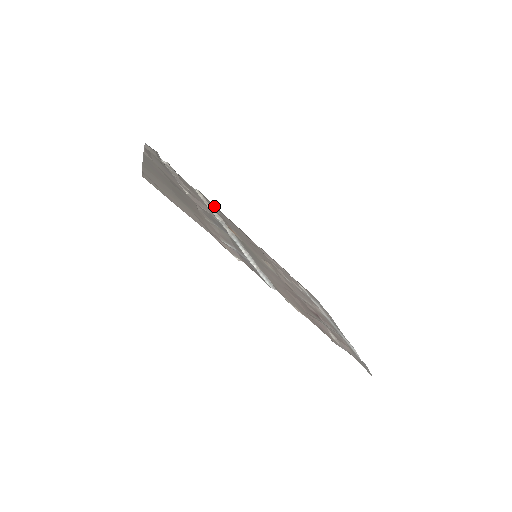
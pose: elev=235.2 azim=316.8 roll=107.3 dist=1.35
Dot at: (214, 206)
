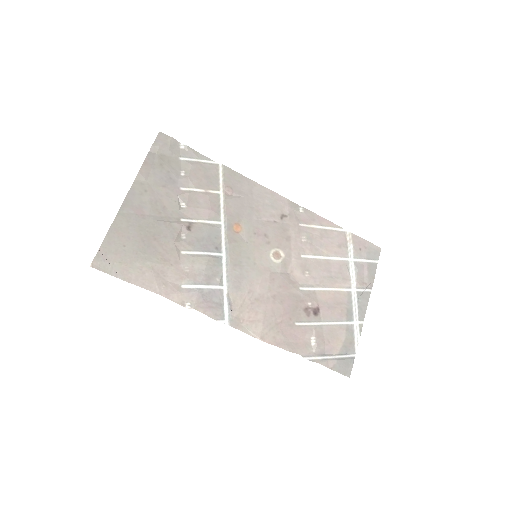
Dot at: (241, 180)
